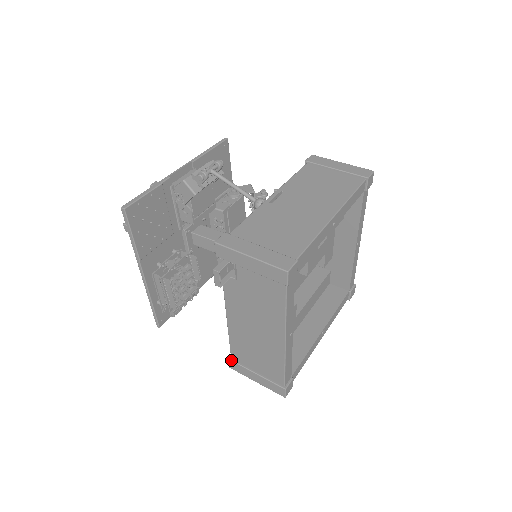
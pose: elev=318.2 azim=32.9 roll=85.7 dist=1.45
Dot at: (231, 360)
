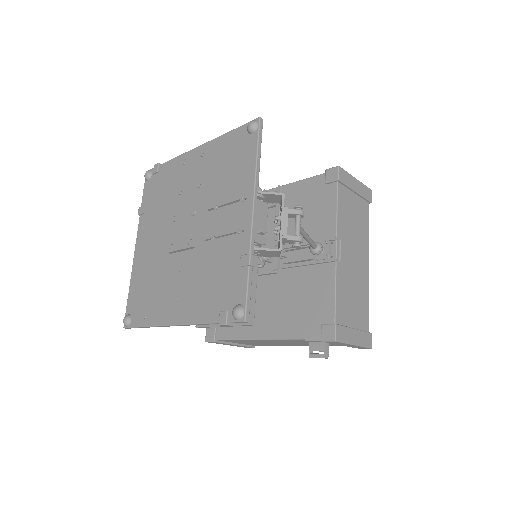
Dot at: (217, 342)
